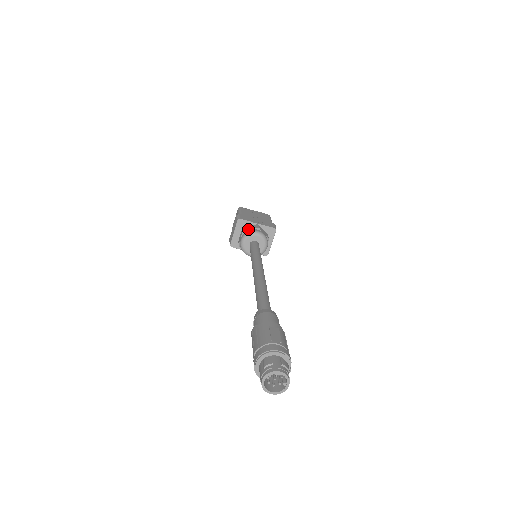
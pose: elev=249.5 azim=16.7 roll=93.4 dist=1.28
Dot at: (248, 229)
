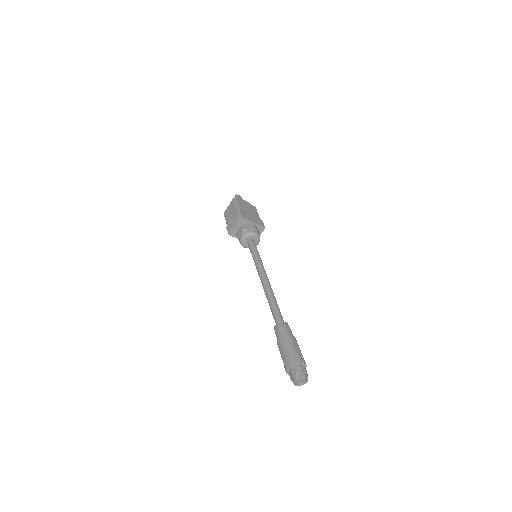
Dot at: (248, 228)
